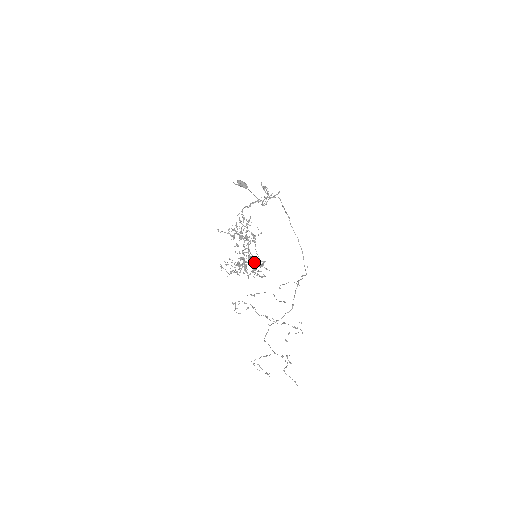
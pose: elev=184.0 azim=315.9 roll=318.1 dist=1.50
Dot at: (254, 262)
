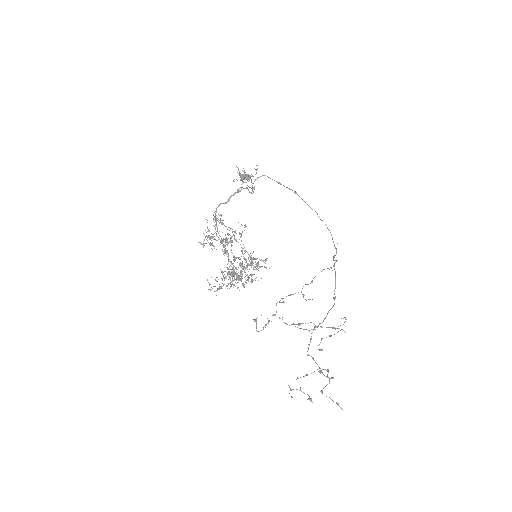
Dot at: occluded
